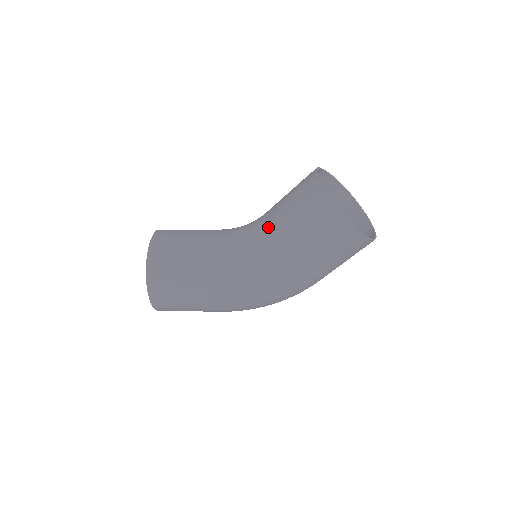
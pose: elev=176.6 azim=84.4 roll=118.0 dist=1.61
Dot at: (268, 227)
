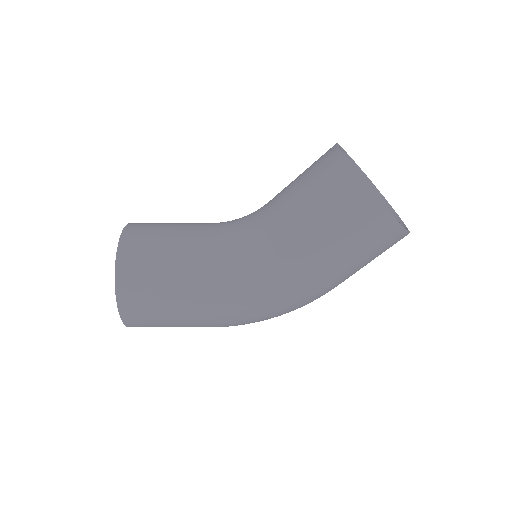
Dot at: (277, 217)
